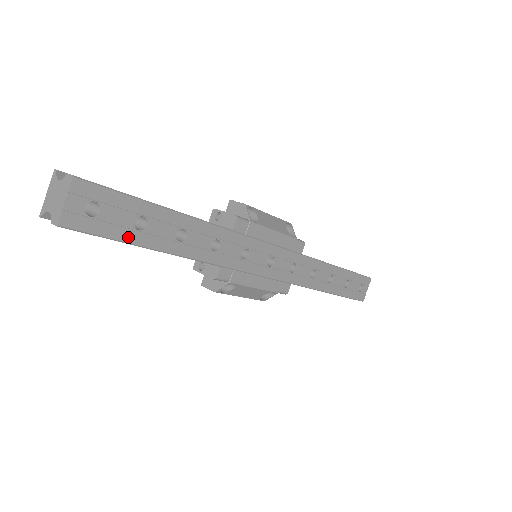
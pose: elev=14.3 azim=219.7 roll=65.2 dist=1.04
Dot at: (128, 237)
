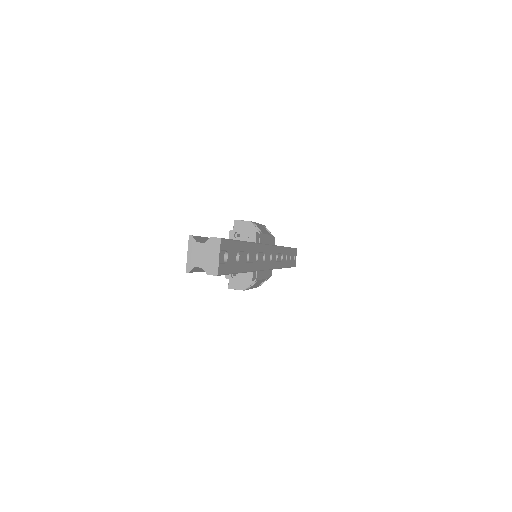
Dot at: (235, 269)
